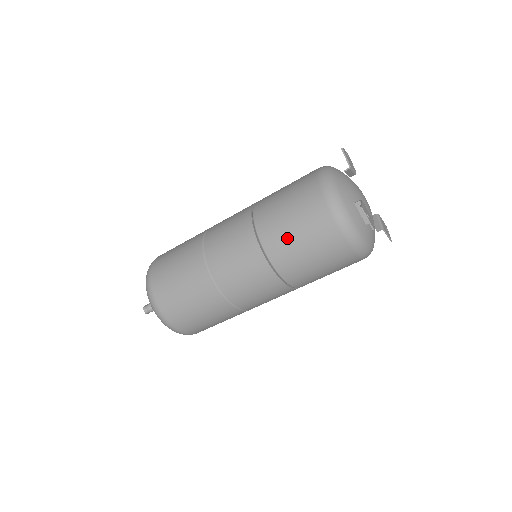
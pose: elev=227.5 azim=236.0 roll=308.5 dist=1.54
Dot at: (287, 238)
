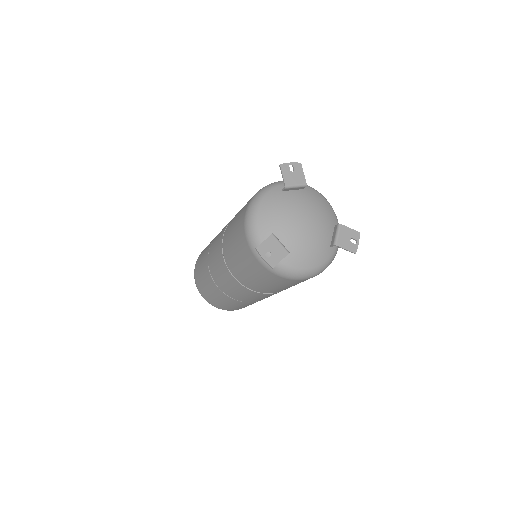
Dot at: (234, 261)
